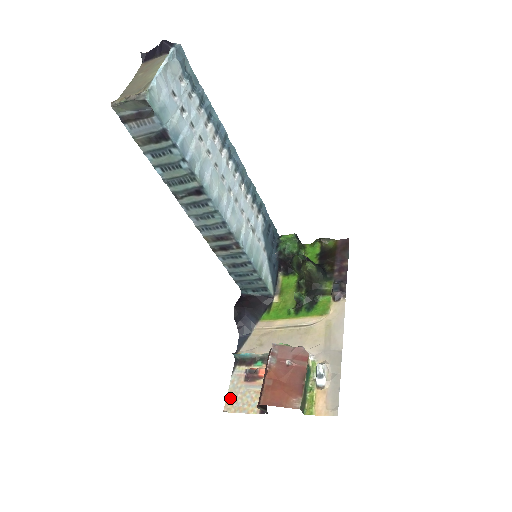
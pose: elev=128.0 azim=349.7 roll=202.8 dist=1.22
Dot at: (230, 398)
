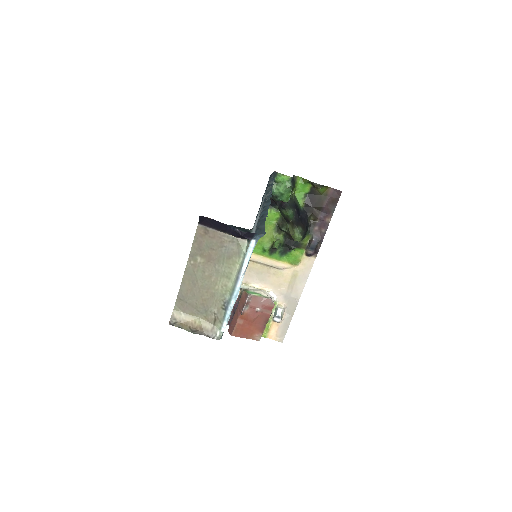
Dot at: occluded
